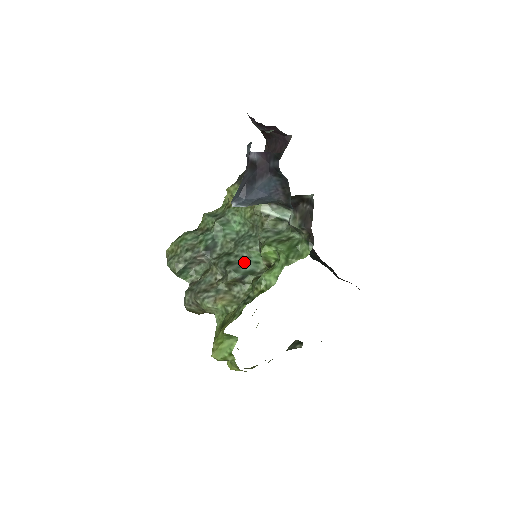
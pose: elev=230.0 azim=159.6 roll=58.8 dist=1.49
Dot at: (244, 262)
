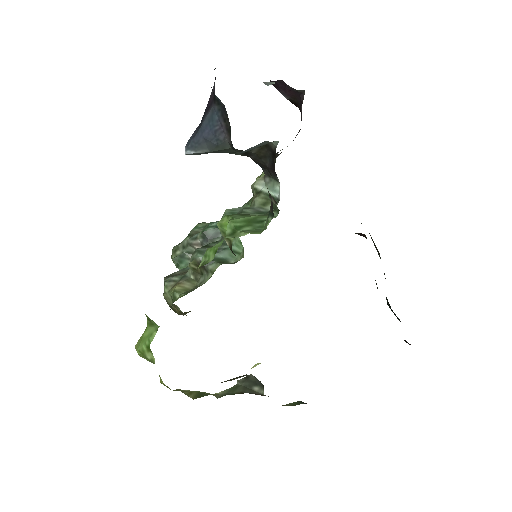
Dot at: (221, 248)
